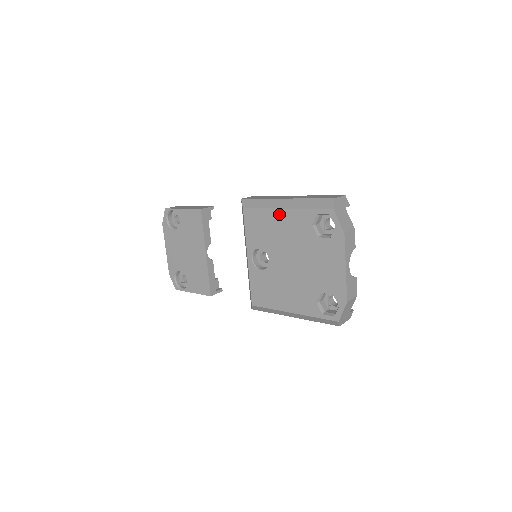
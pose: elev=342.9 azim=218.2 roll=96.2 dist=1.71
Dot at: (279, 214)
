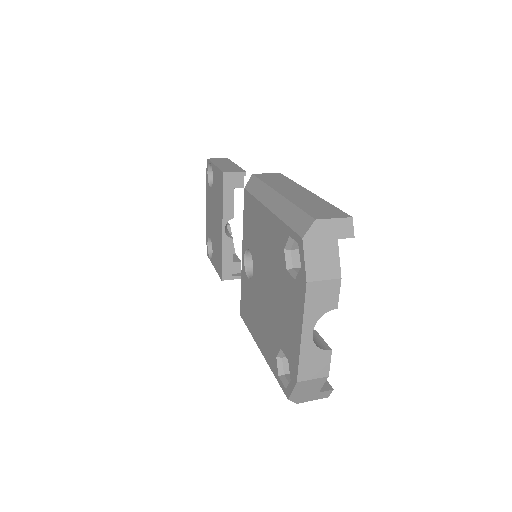
Dot at: (264, 214)
